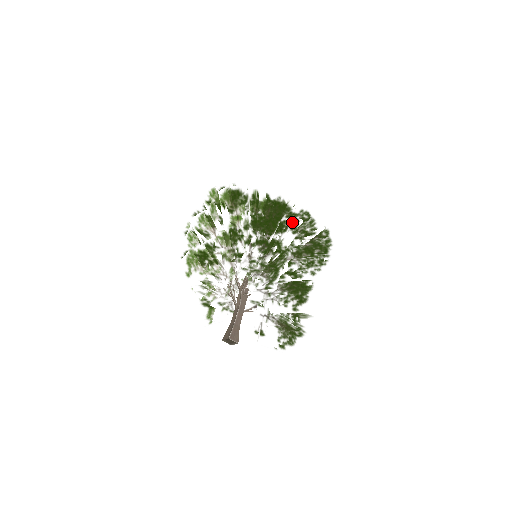
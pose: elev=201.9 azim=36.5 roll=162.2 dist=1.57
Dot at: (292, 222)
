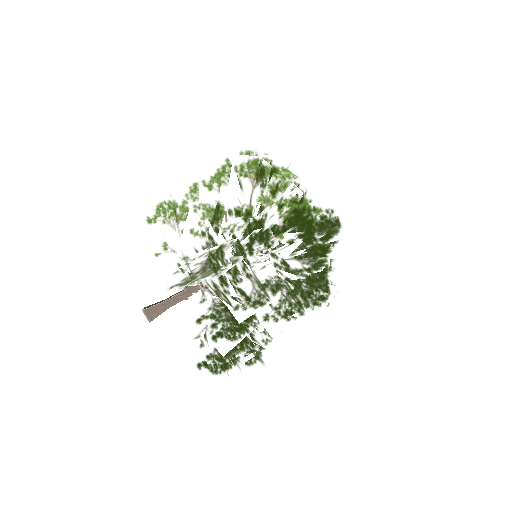
Dot at: (285, 243)
